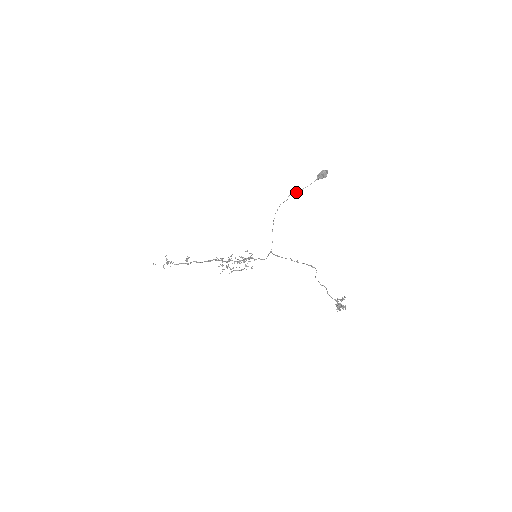
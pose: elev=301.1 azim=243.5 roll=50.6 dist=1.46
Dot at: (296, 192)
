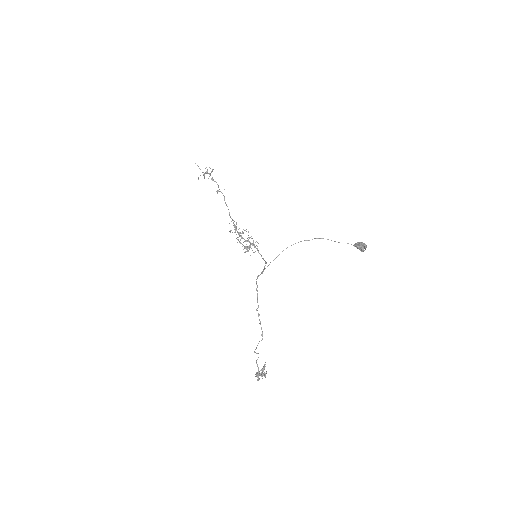
Dot at: occluded
